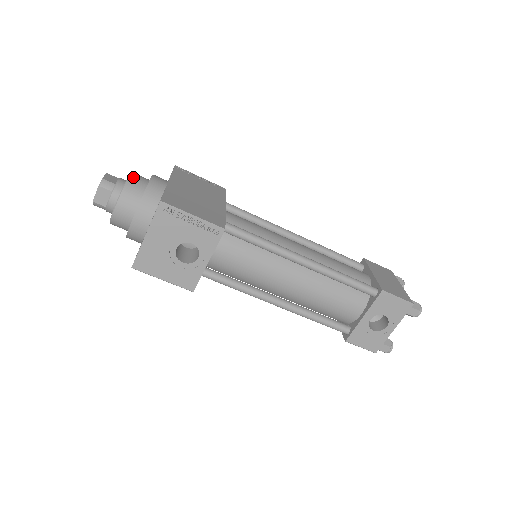
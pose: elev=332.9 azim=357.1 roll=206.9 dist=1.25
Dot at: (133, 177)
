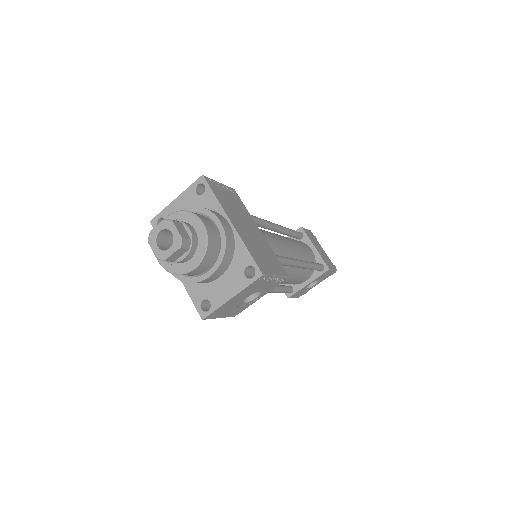
Dot at: (208, 229)
